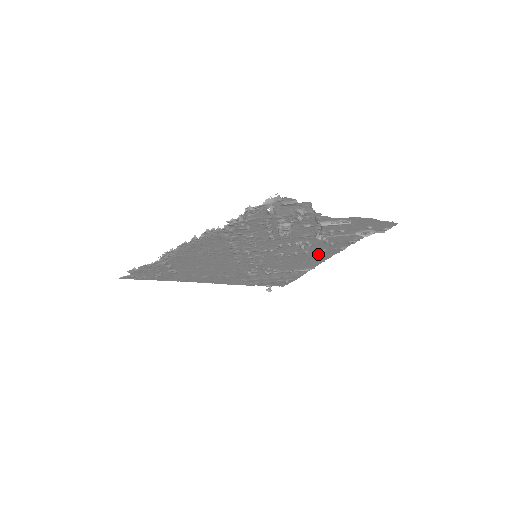
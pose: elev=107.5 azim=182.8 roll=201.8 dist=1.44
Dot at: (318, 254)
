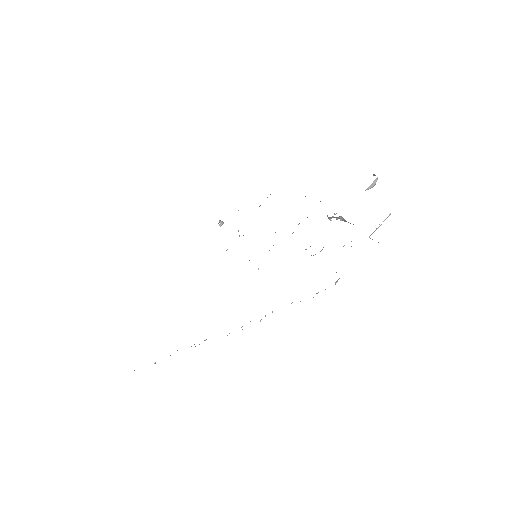
Dot at: occluded
